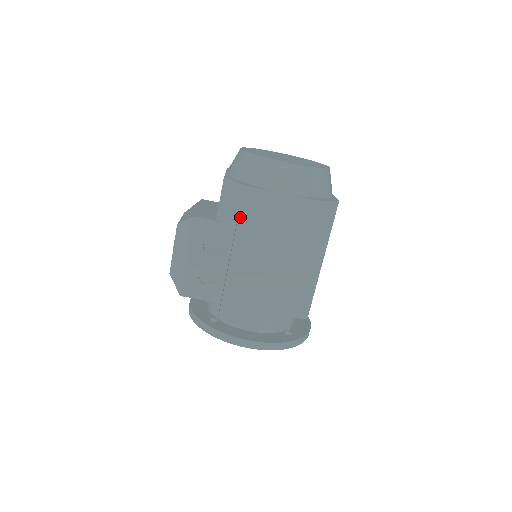
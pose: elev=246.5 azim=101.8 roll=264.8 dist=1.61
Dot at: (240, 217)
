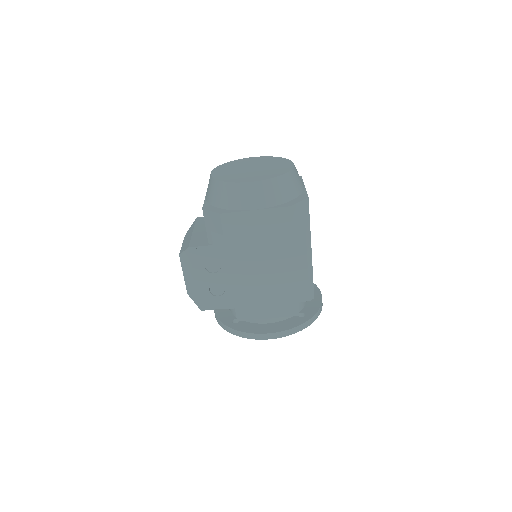
Dot at: (225, 240)
